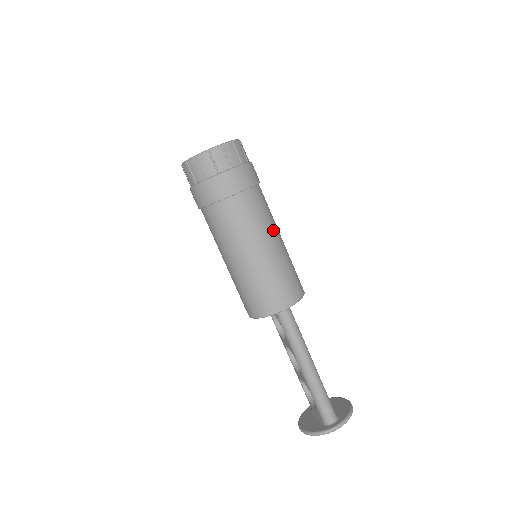
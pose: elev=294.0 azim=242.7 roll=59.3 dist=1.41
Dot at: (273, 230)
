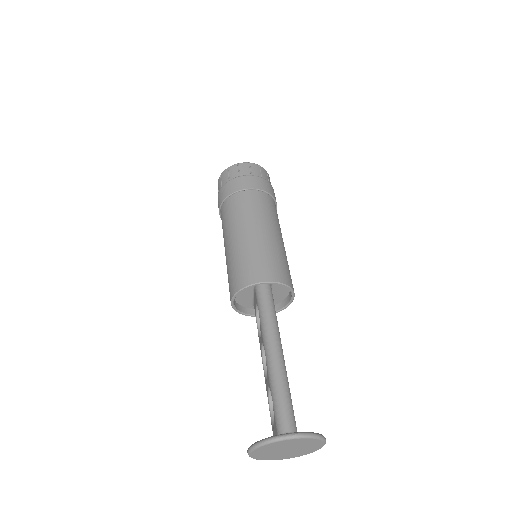
Dot at: (275, 226)
